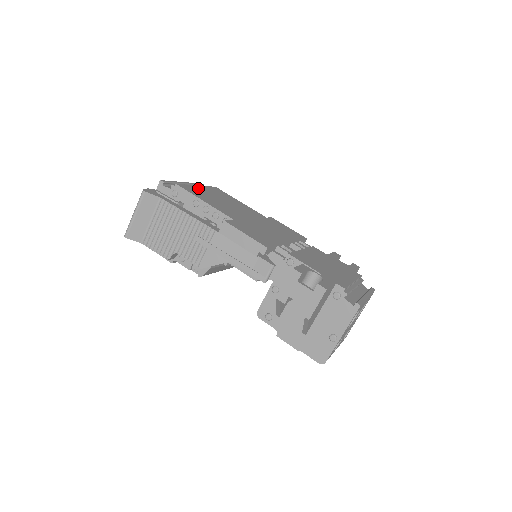
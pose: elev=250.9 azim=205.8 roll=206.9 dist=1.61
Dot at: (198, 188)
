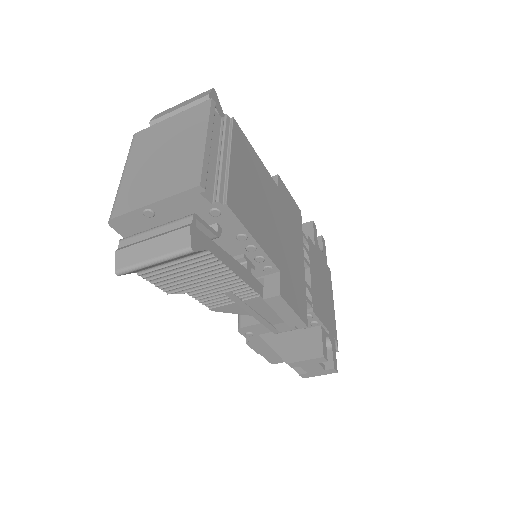
Dot at: (235, 174)
